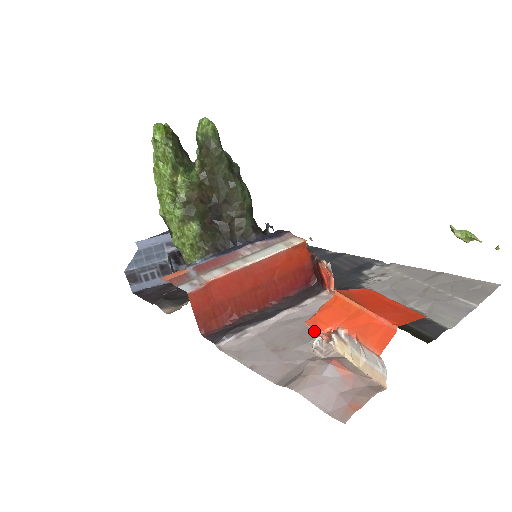
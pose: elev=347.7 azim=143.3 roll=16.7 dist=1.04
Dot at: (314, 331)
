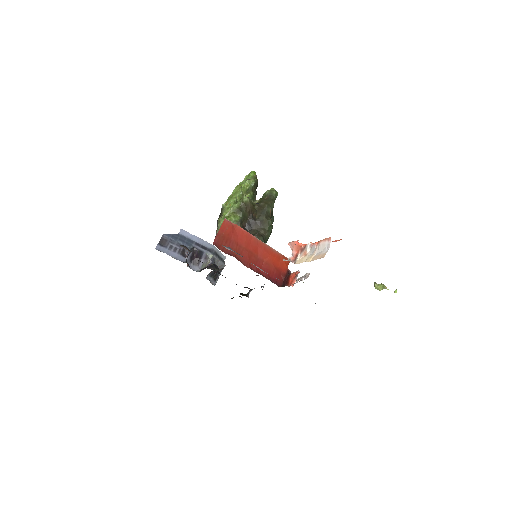
Dot at: (294, 241)
